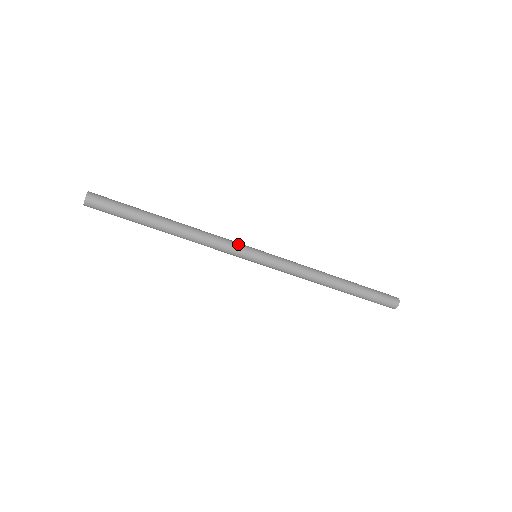
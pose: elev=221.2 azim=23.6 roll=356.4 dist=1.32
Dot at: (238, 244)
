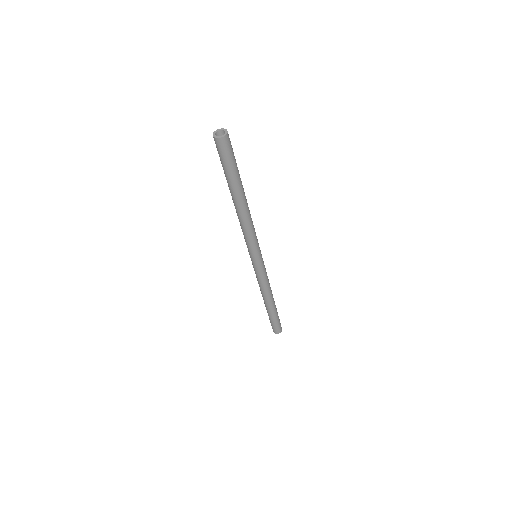
Dot at: (258, 243)
